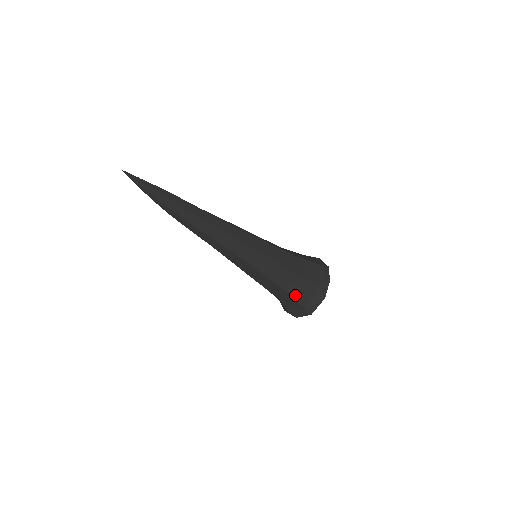
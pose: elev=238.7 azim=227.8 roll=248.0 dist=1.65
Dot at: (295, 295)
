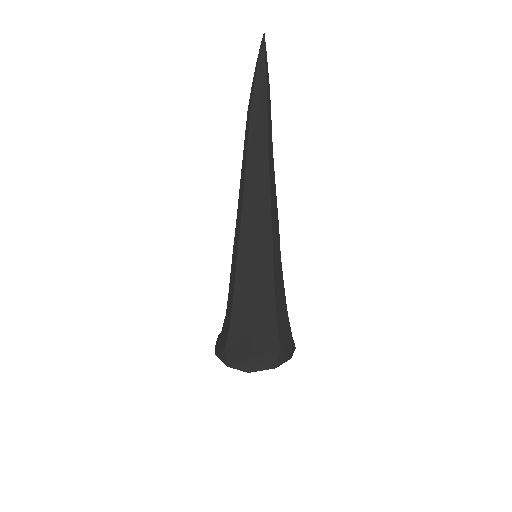
Dot at: (255, 331)
